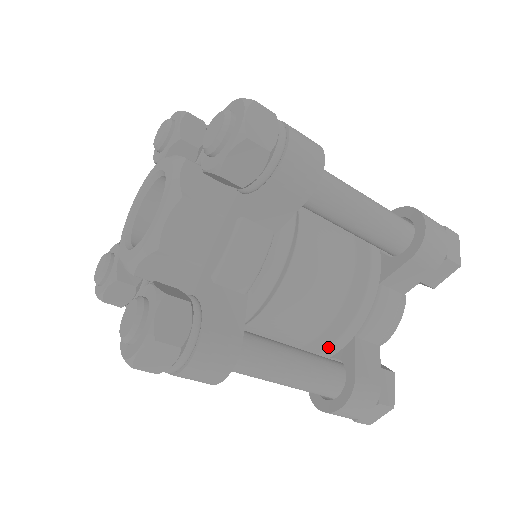
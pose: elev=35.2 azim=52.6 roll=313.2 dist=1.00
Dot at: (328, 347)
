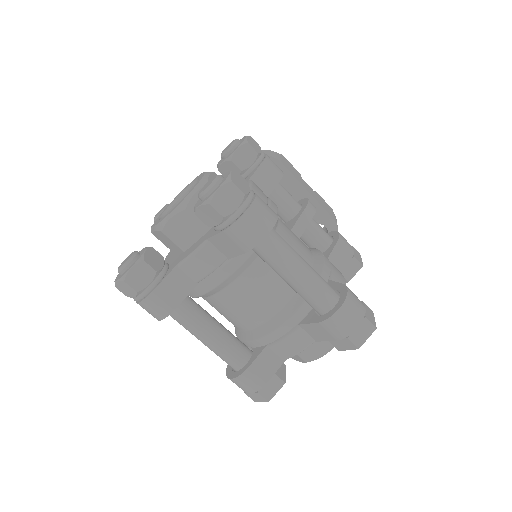
Dot at: (248, 341)
